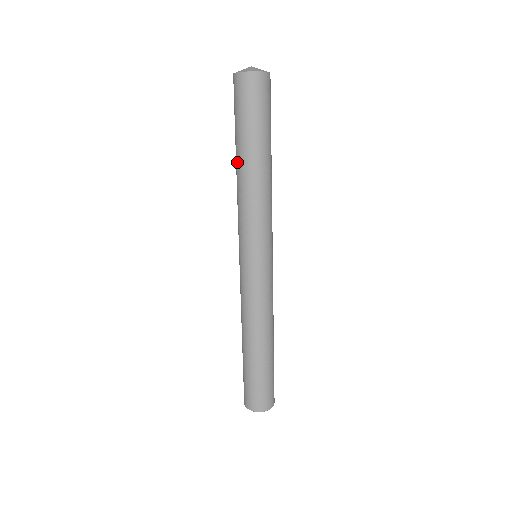
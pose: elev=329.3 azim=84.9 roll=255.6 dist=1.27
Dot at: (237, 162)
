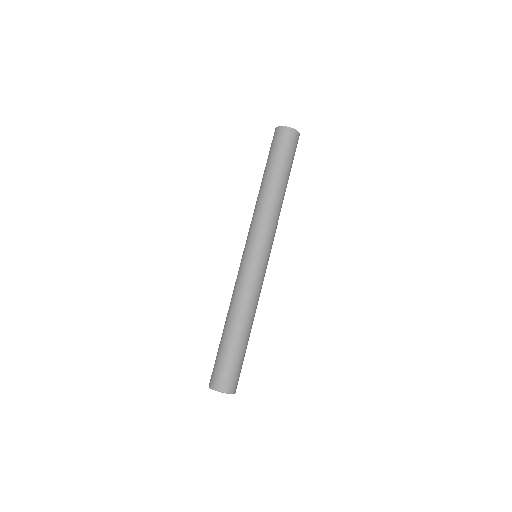
Dot at: (273, 183)
